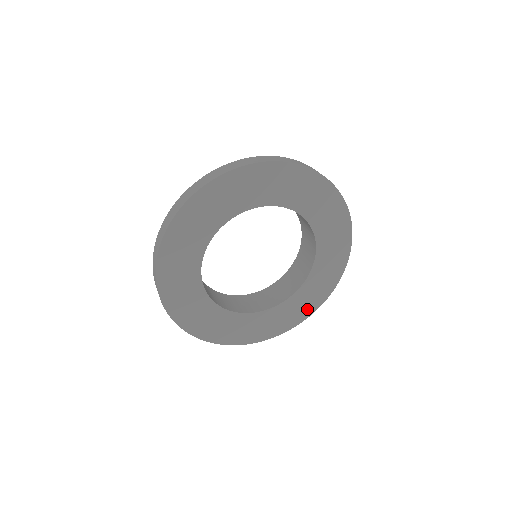
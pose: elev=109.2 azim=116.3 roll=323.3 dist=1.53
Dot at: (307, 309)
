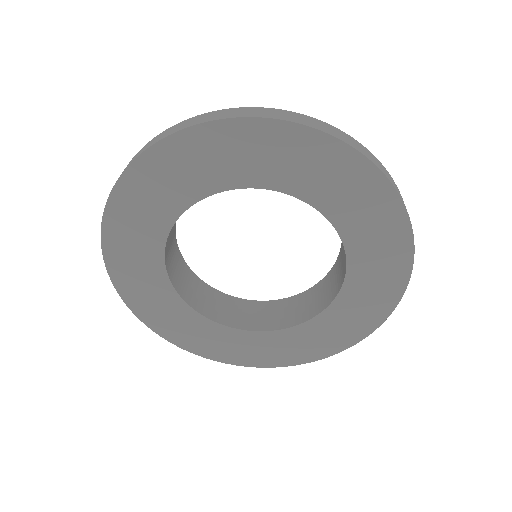
Dot at: (396, 256)
